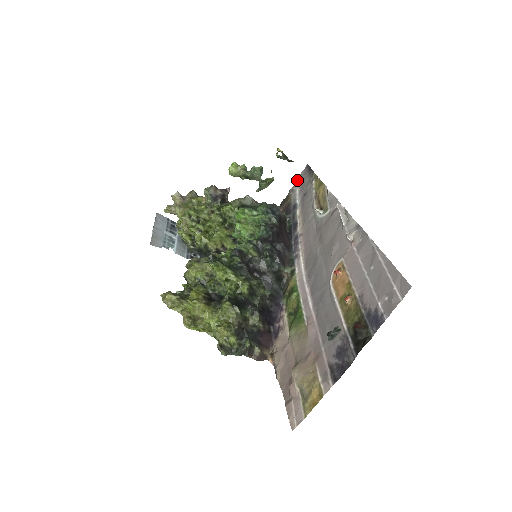
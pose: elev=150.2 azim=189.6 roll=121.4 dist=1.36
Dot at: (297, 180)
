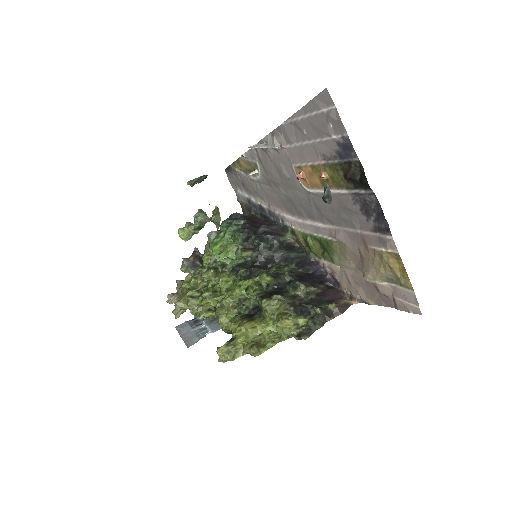
Dot at: occluded
